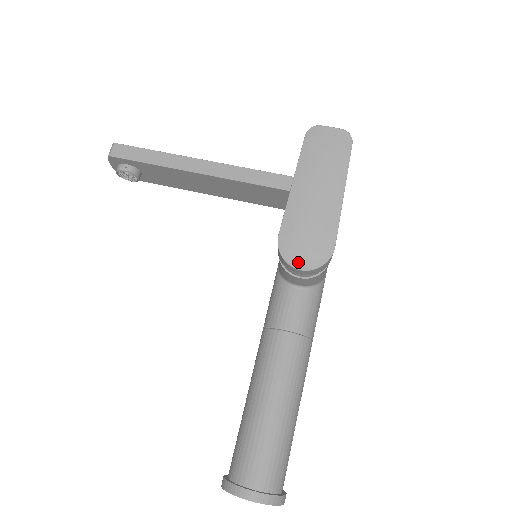
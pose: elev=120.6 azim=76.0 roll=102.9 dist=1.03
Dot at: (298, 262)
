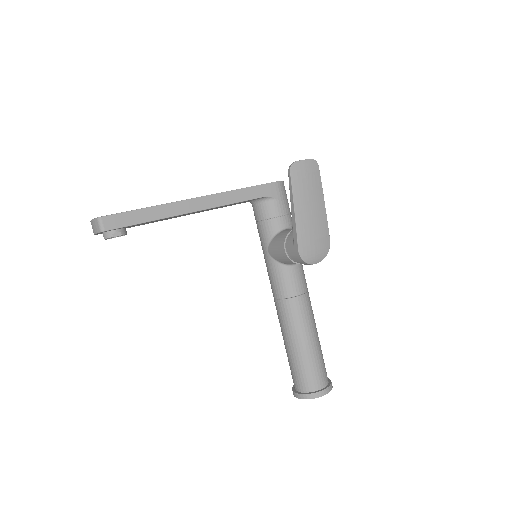
Dot at: (314, 260)
